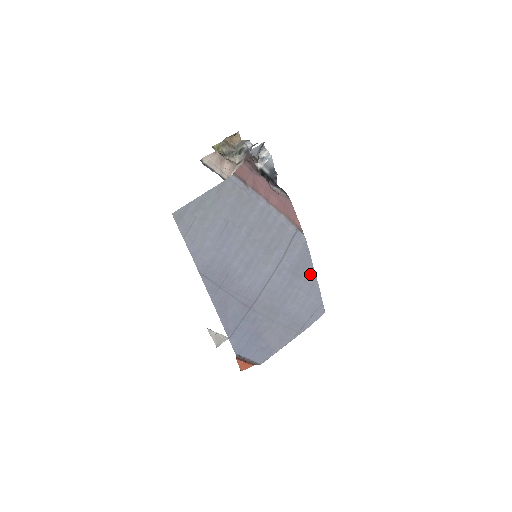
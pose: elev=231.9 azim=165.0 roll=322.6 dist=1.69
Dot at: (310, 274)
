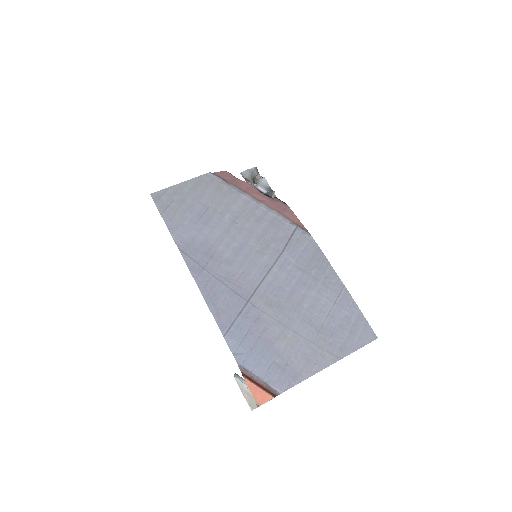
Dot at: (332, 278)
